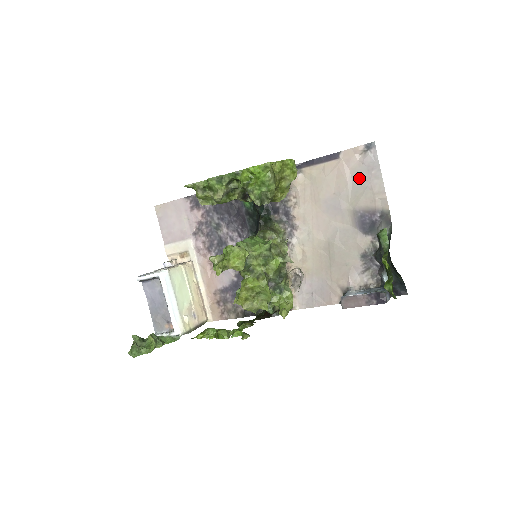
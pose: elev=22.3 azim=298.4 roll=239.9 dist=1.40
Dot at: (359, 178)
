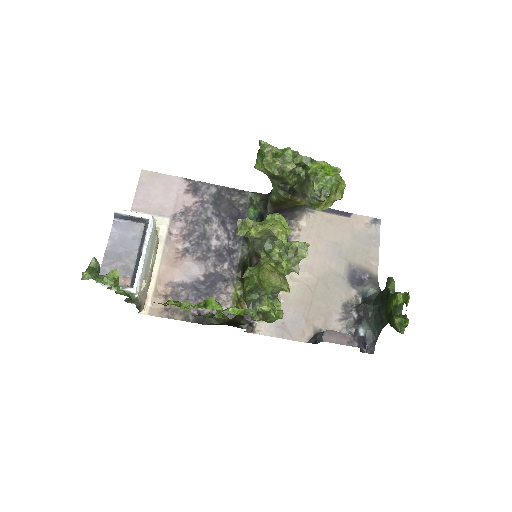
Dot at: (361, 240)
